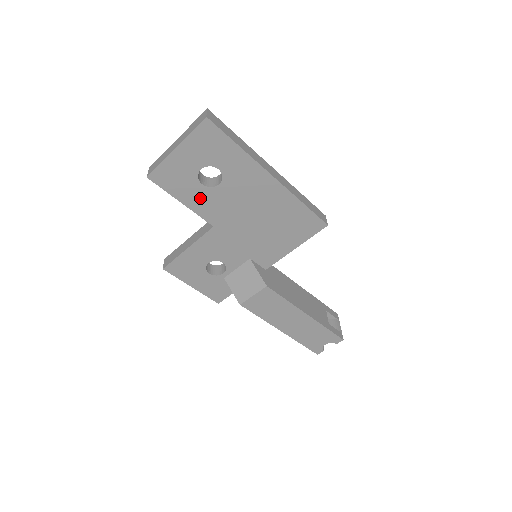
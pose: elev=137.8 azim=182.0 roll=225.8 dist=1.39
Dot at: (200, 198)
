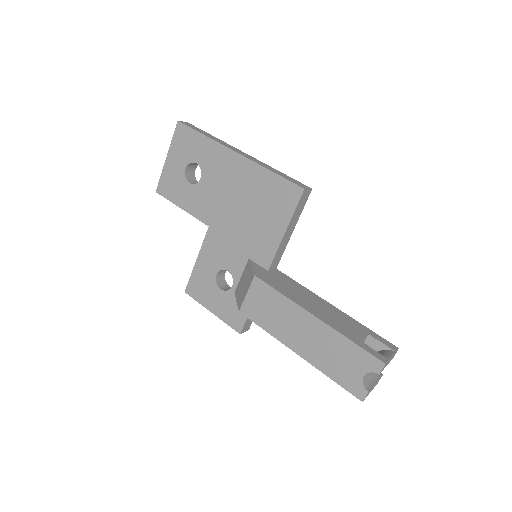
Dot at: (192, 198)
